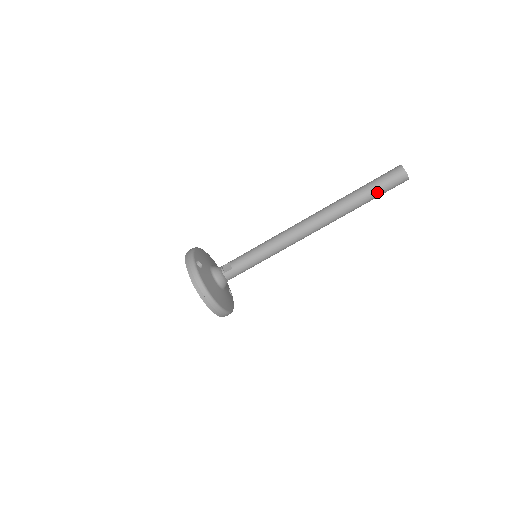
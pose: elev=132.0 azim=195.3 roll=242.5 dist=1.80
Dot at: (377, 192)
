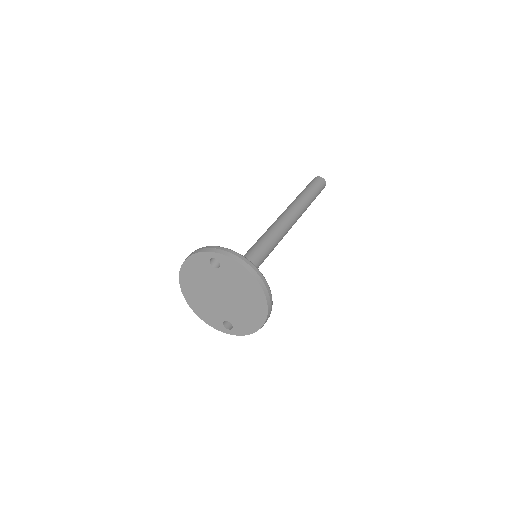
Dot at: (316, 192)
